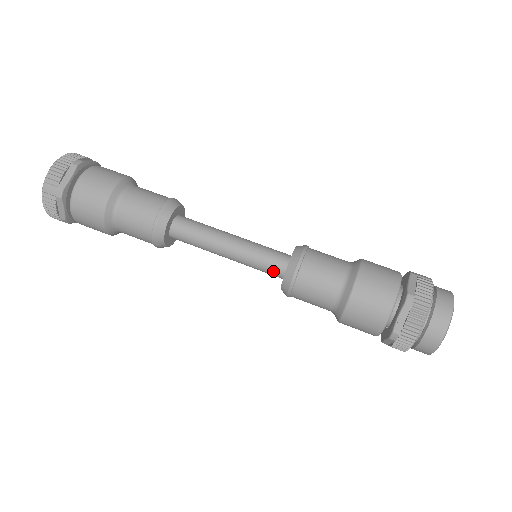
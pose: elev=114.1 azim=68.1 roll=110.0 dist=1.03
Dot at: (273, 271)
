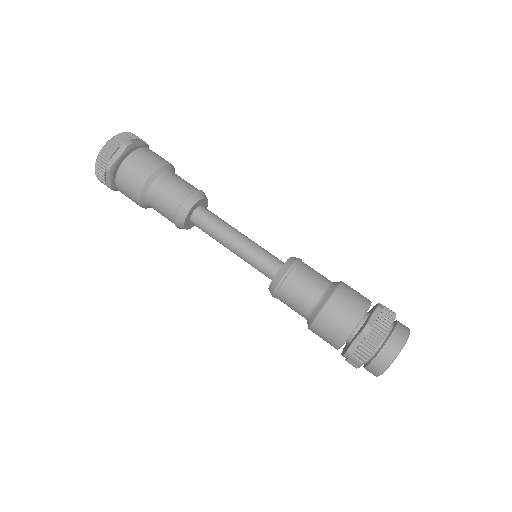
Dot at: (271, 265)
